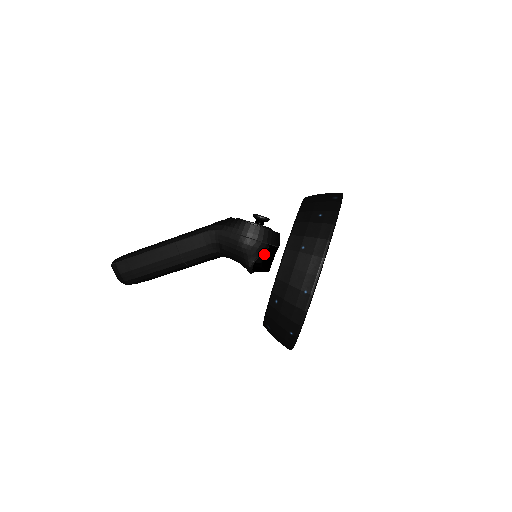
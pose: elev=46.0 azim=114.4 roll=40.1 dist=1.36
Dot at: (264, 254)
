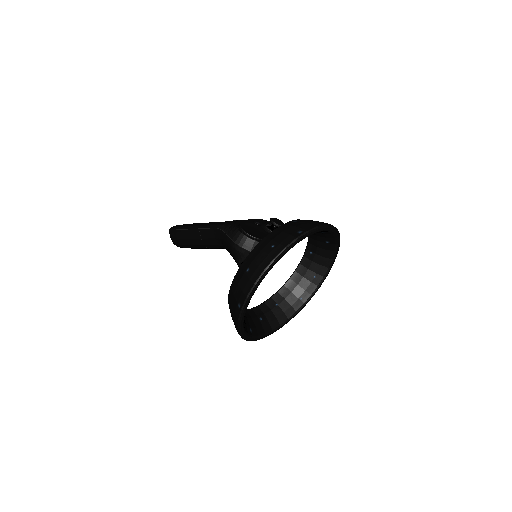
Dot at: occluded
